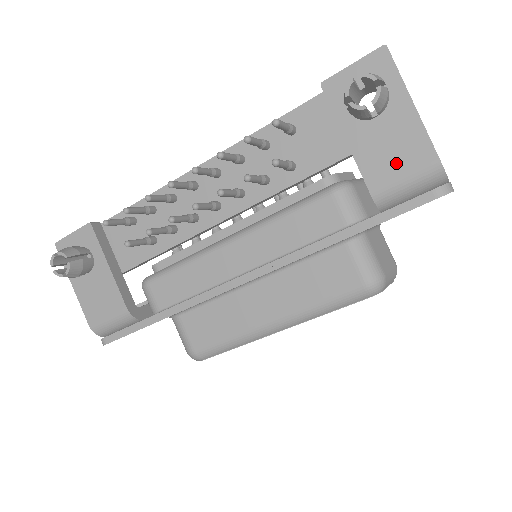
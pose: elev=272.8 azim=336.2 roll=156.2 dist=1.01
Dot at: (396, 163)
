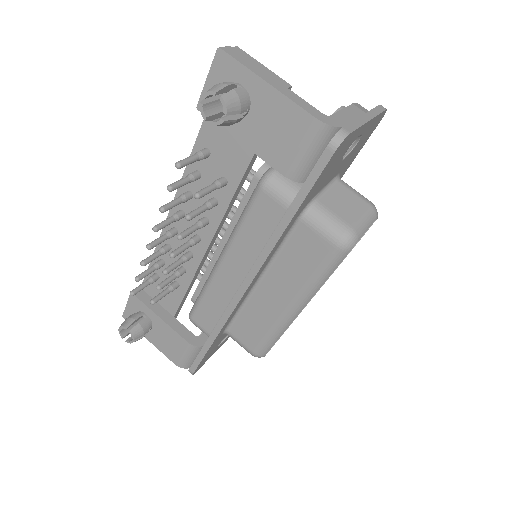
Dot at: (286, 140)
